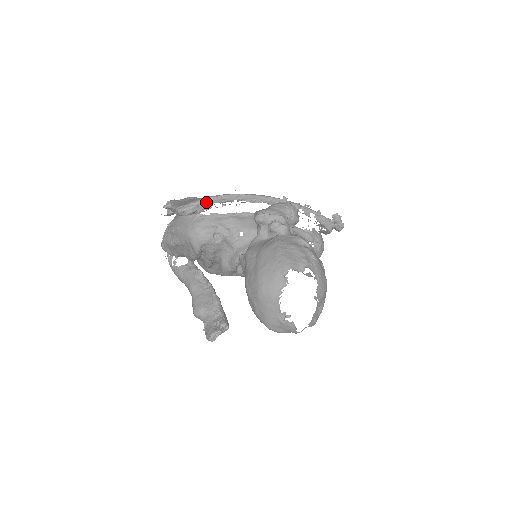
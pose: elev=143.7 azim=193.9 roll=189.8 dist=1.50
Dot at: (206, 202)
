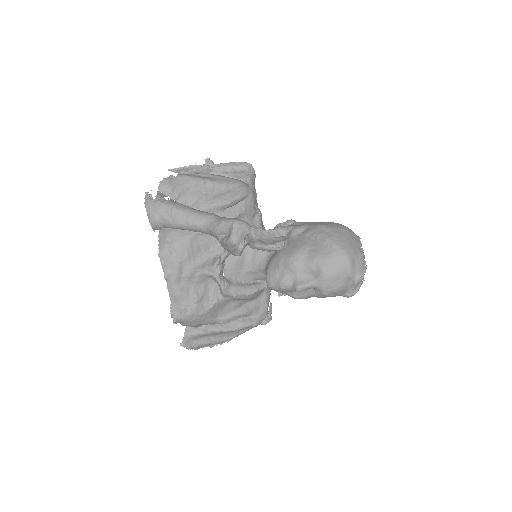
Dot at: (254, 185)
